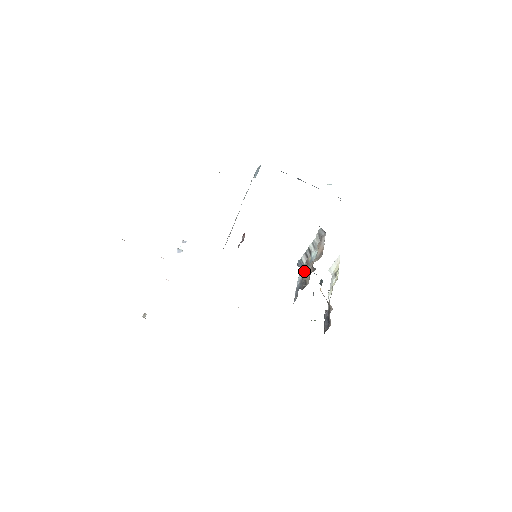
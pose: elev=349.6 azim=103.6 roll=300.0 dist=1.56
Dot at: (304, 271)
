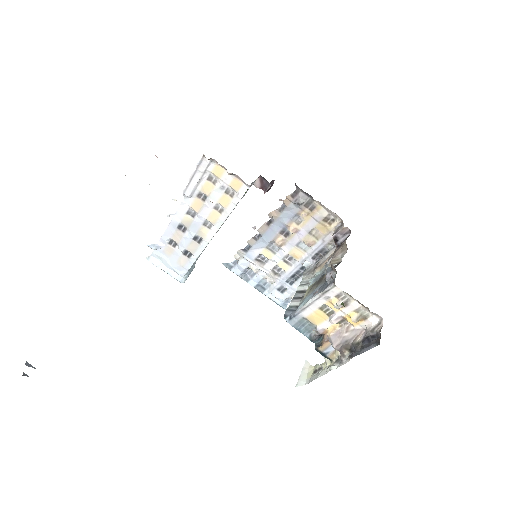
Dot at: (313, 287)
